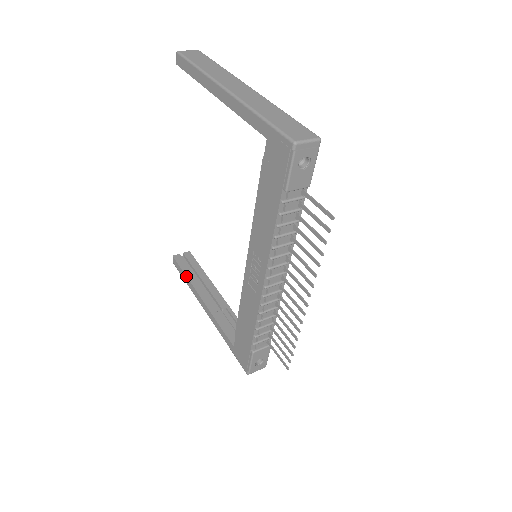
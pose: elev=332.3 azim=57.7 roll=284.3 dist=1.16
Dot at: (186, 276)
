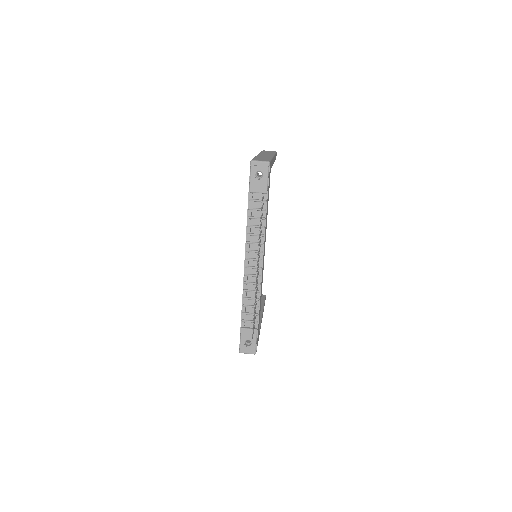
Dot at: occluded
